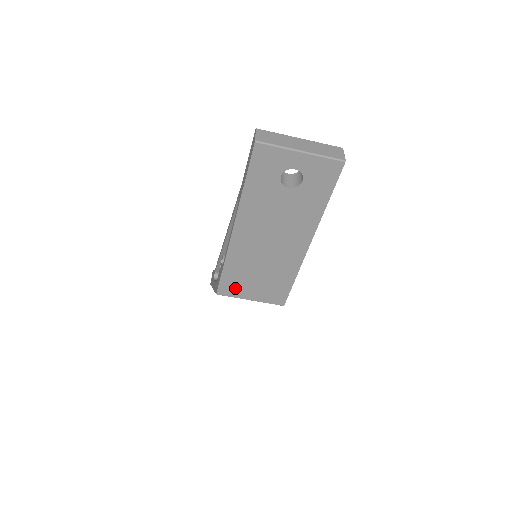
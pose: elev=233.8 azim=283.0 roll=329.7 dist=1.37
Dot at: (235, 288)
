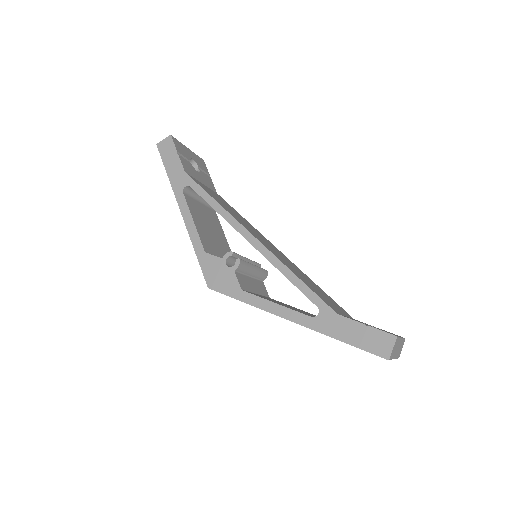
Dot at: occluded
